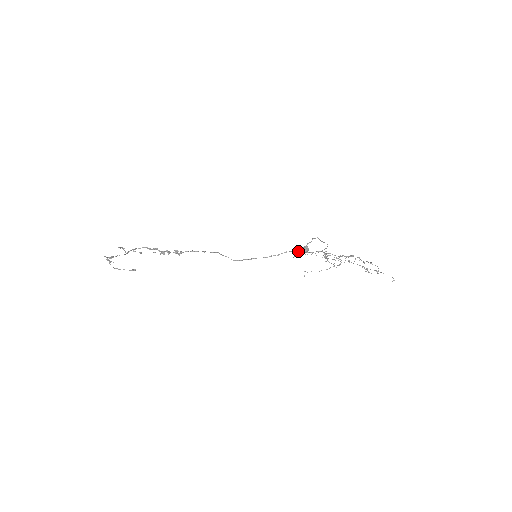
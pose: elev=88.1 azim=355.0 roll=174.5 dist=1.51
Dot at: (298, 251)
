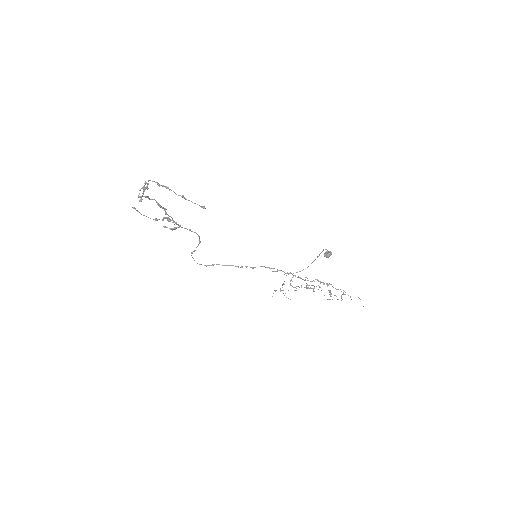
Dot at: (274, 268)
